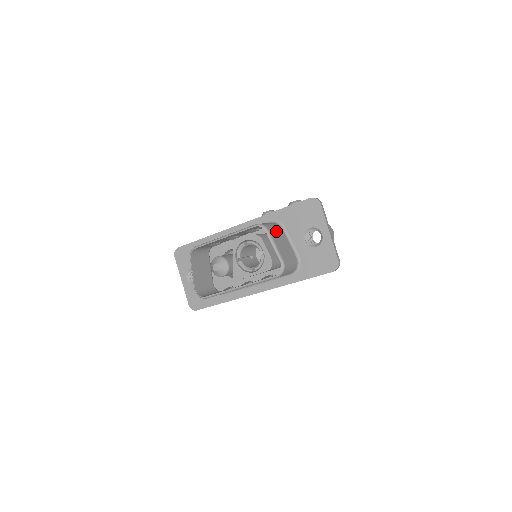
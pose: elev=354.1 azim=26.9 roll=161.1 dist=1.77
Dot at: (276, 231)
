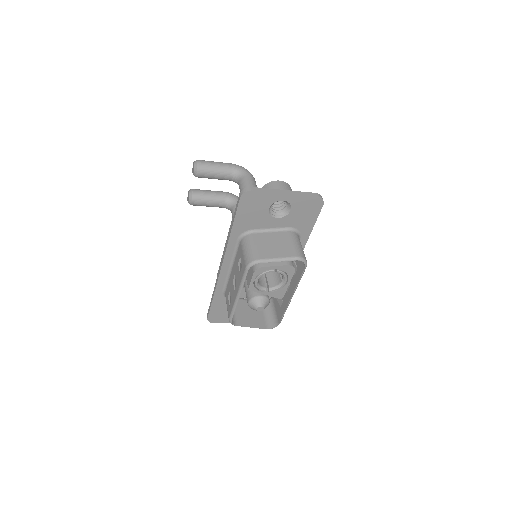
Dot at: (258, 246)
